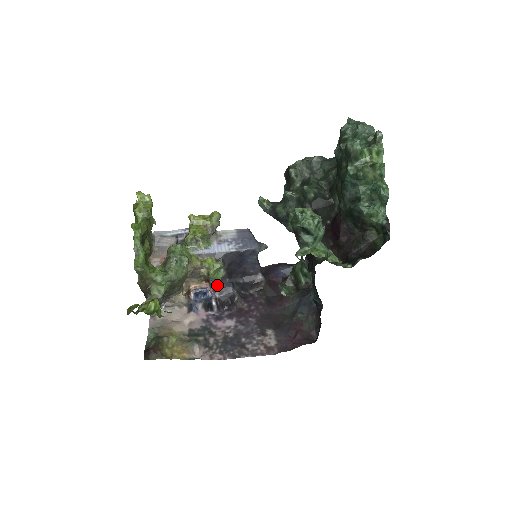
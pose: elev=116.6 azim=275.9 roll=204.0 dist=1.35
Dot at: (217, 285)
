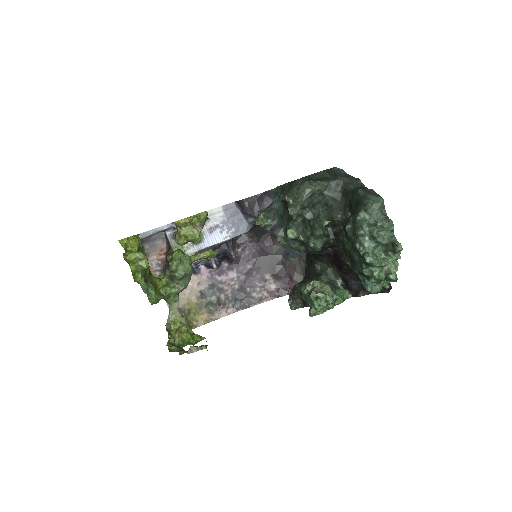
Dot at: occluded
